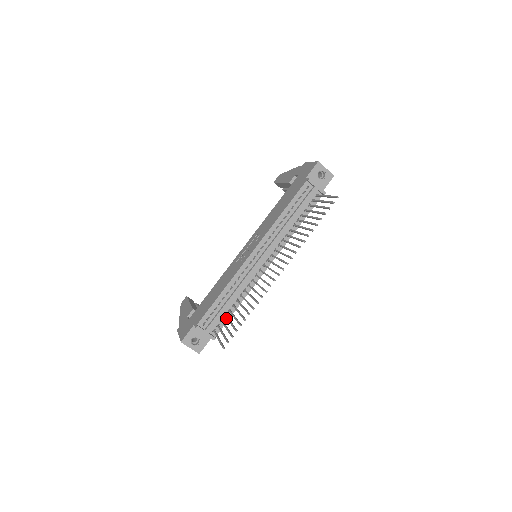
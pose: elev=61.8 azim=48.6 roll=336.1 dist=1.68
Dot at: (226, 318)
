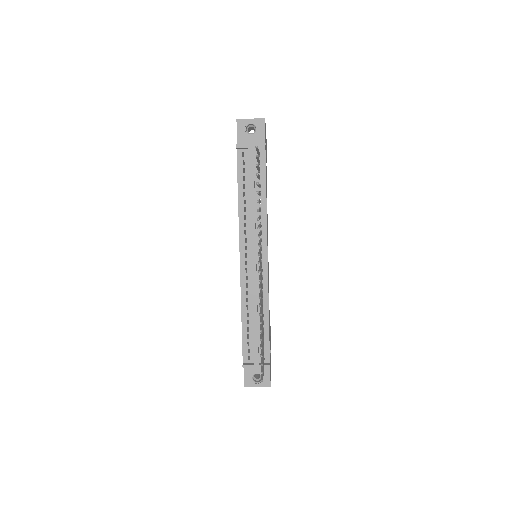
Dot at: (266, 339)
